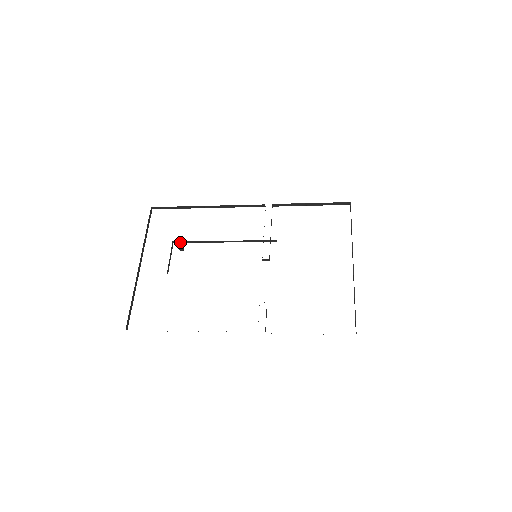
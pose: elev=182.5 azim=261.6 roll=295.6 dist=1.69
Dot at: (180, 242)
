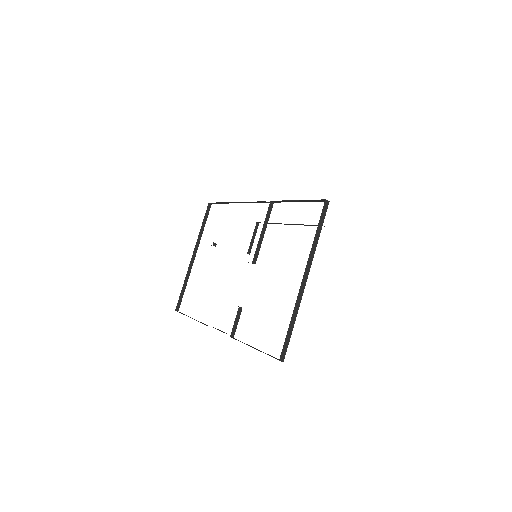
Dot at: occluded
